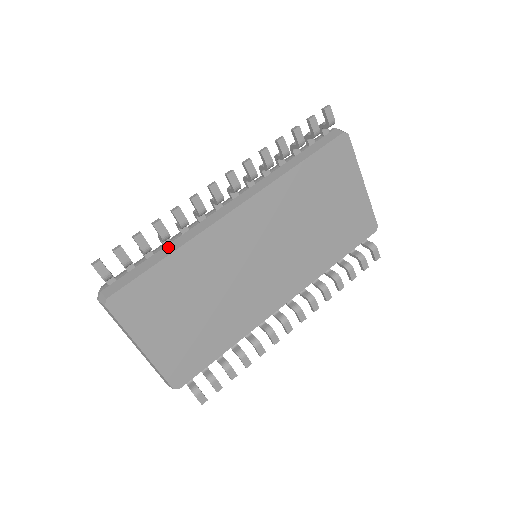
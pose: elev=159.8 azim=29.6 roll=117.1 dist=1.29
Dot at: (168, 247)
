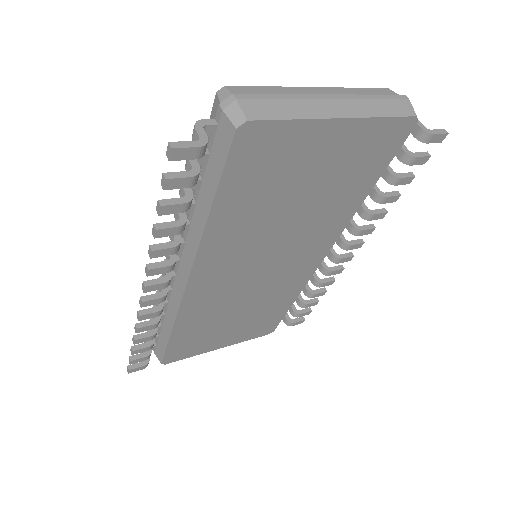
Dot at: (166, 322)
